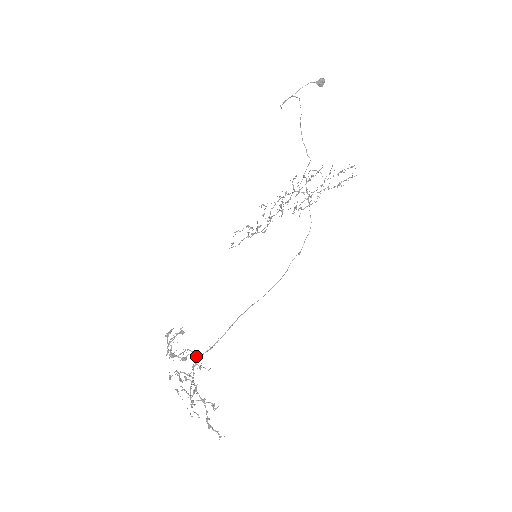
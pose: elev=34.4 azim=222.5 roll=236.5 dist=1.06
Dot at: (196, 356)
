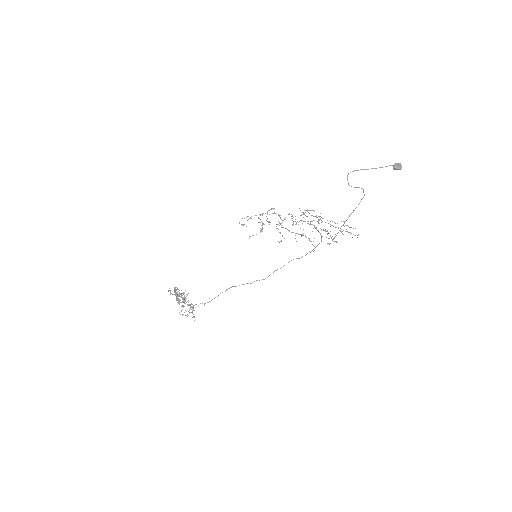
Dot at: occluded
